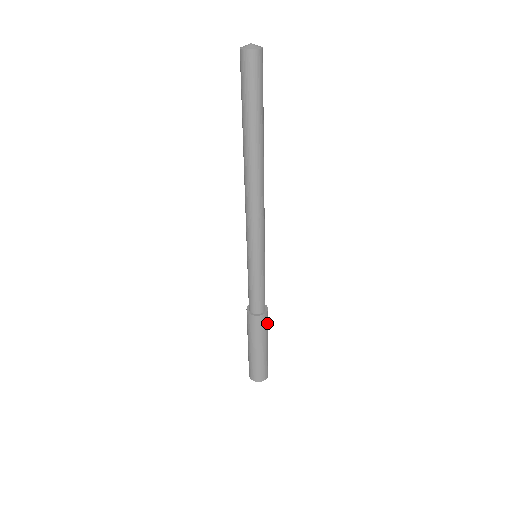
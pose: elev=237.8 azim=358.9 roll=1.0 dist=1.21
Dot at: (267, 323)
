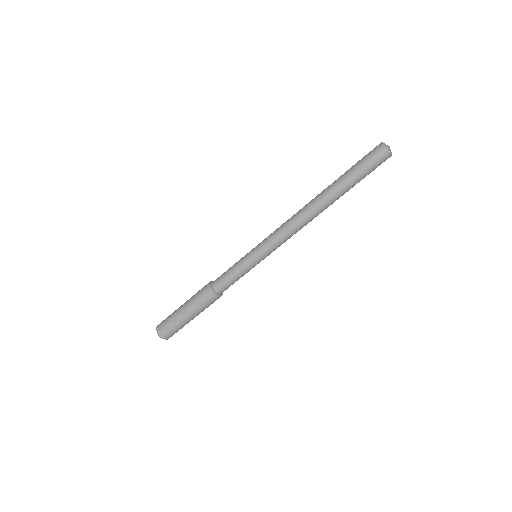
Dot at: (209, 303)
